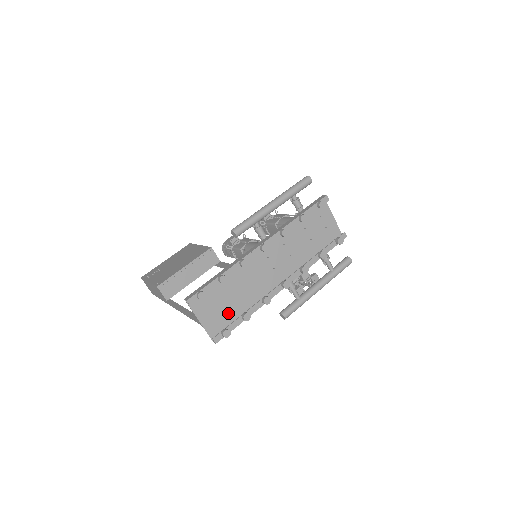
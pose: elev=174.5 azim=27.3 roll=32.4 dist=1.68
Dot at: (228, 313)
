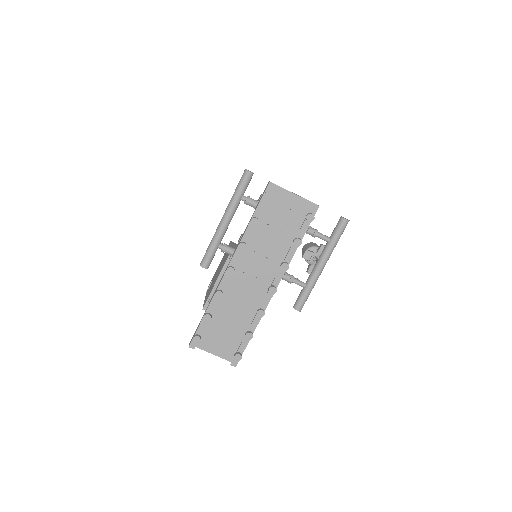
Dot at: (235, 336)
